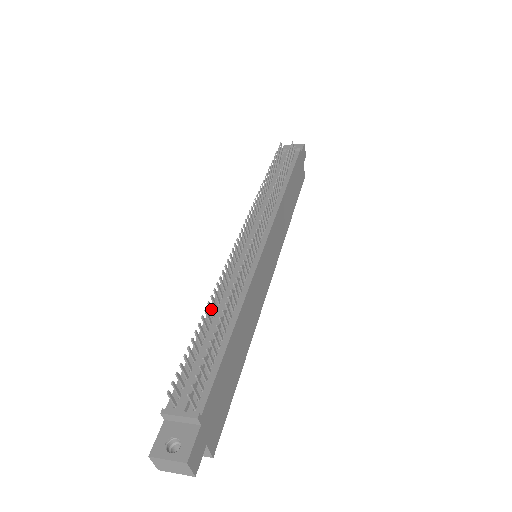
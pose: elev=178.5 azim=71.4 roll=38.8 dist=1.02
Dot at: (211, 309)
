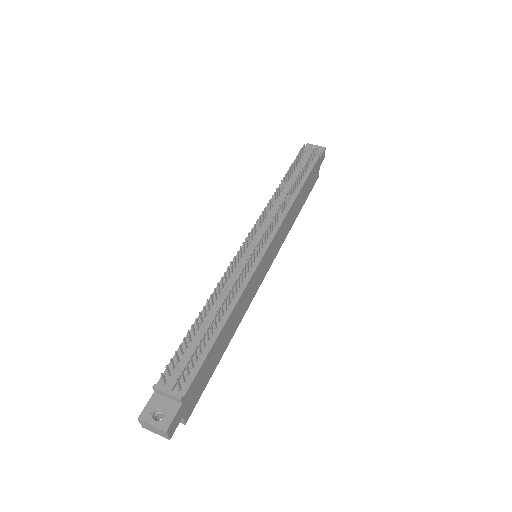
Dot at: (208, 305)
